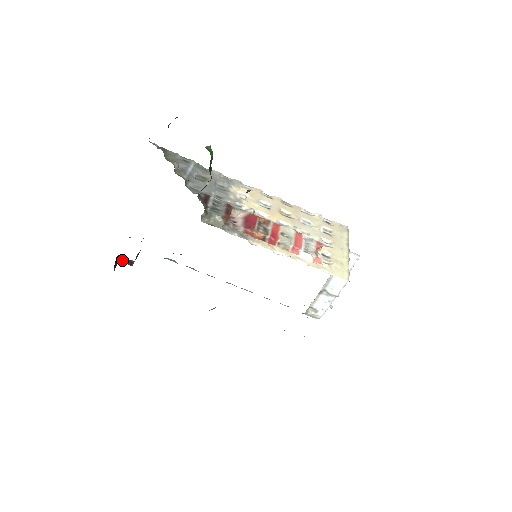
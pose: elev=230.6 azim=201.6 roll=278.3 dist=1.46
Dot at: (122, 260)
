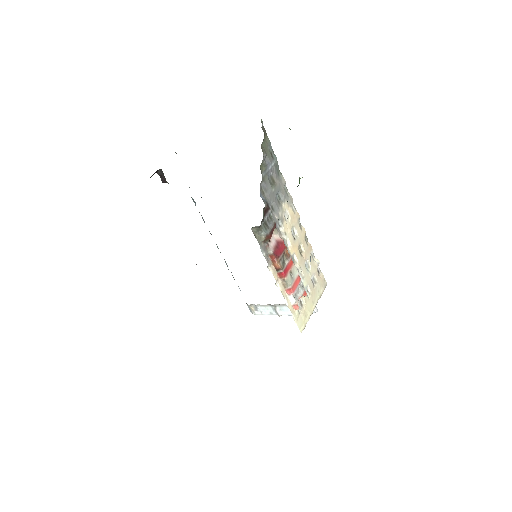
Dot at: (159, 173)
